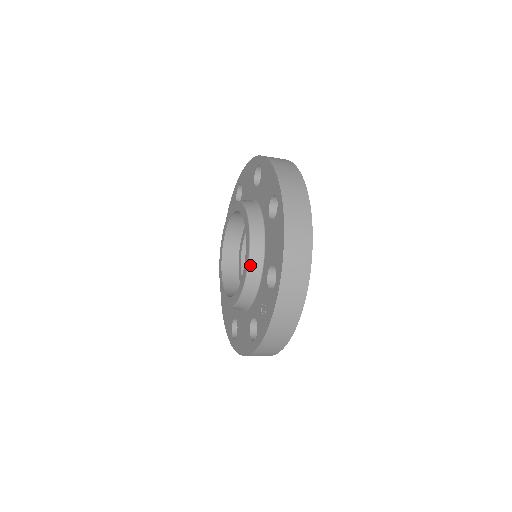
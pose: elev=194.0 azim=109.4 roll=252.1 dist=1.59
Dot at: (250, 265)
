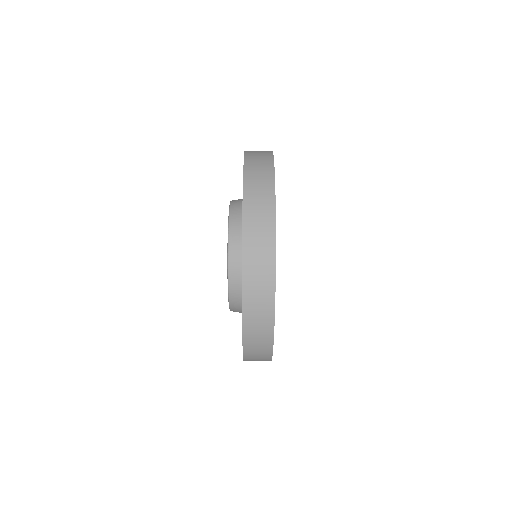
Dot at: (230, 280)
